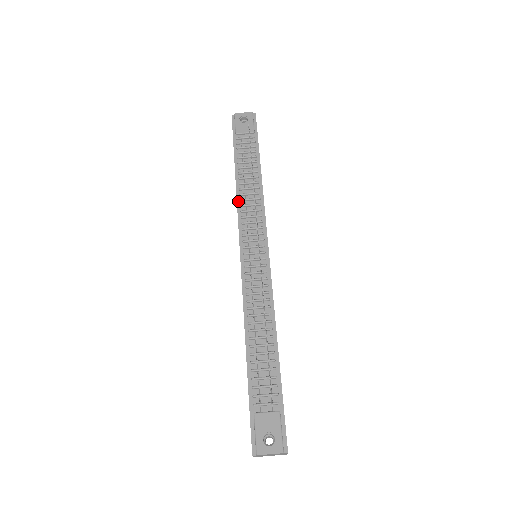
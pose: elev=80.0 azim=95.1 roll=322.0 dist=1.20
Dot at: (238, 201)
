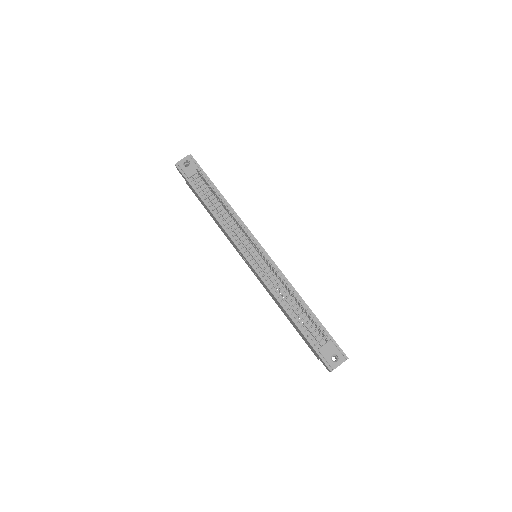
Dot at: (223, 226)
